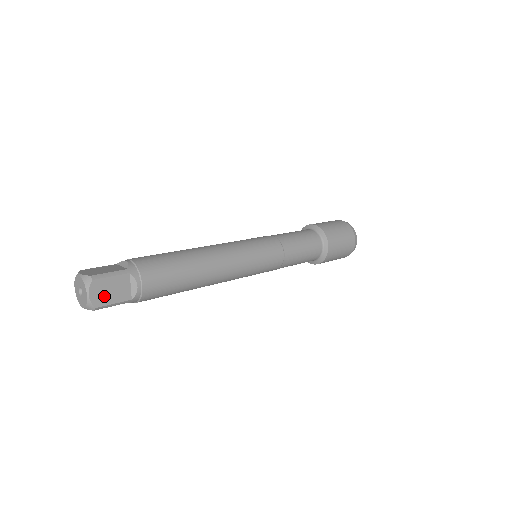
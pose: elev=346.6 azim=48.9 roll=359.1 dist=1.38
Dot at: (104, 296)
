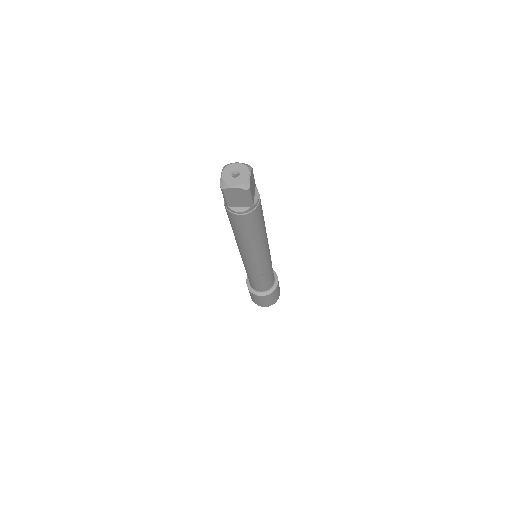
Dot at: (251, 185)
